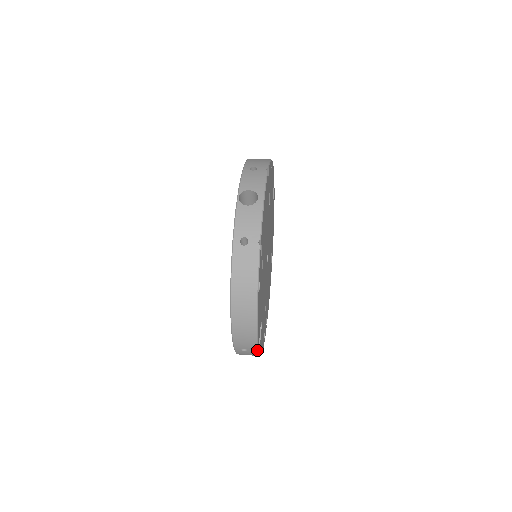
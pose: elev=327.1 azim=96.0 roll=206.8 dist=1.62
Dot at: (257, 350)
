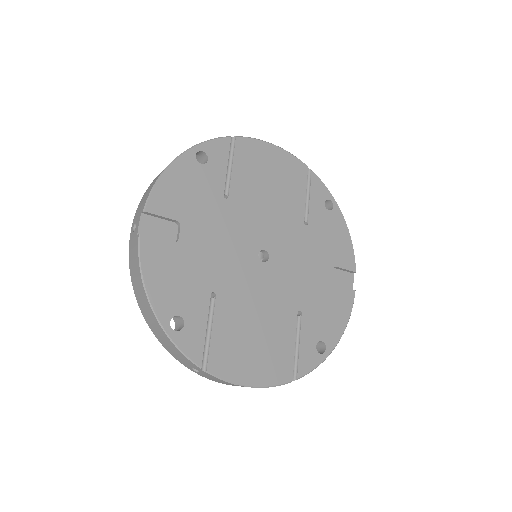
Dot at: (142, 235)
